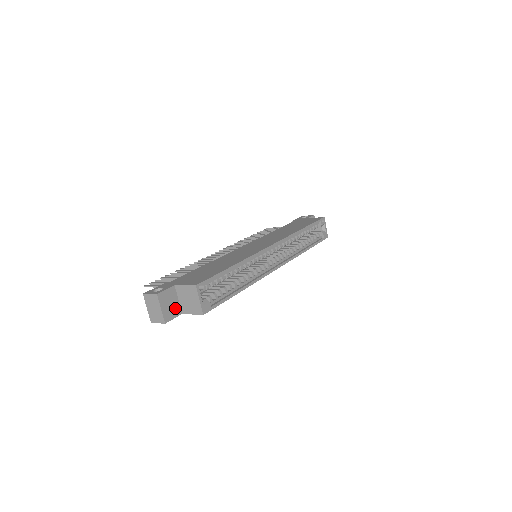
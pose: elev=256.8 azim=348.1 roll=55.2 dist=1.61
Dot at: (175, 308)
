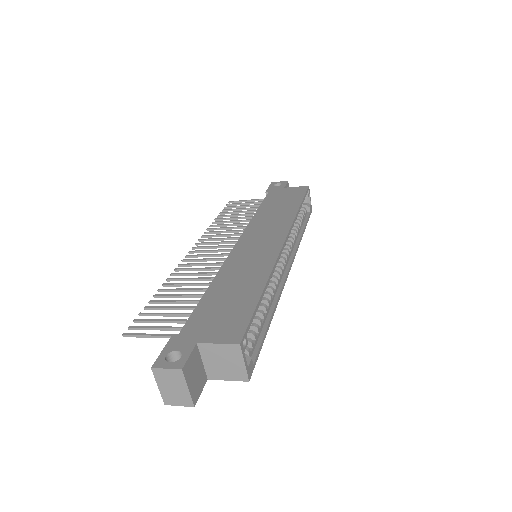
Dot at: (200, 376)
